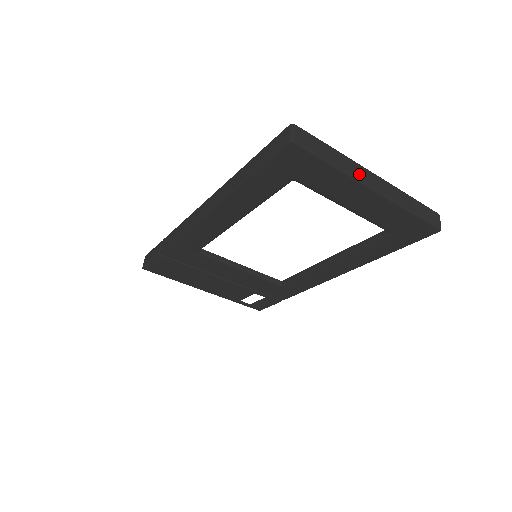
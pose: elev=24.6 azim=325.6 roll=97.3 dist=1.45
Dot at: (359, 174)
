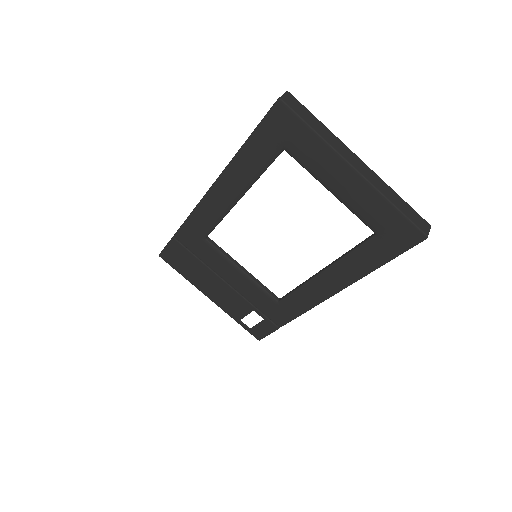
Dot at: (343, 151)
